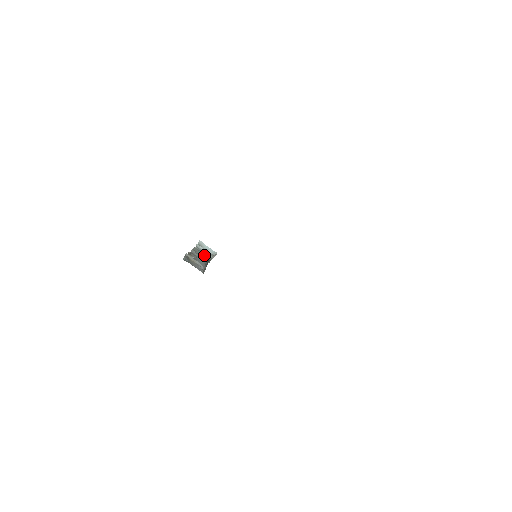
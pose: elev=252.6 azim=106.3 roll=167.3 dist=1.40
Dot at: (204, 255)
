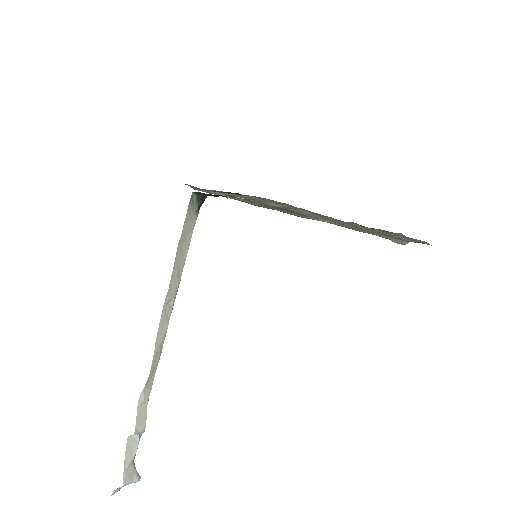
Dot at: occluded
